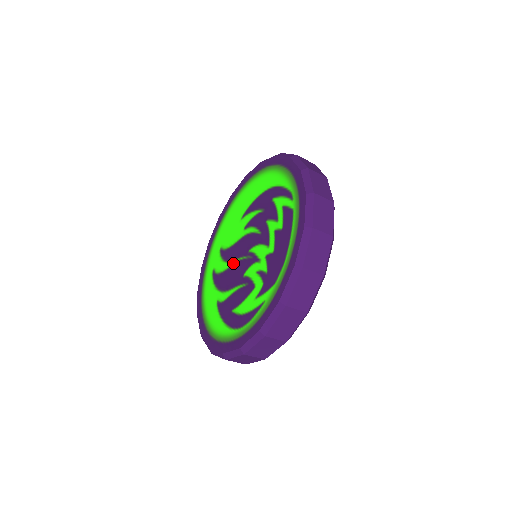
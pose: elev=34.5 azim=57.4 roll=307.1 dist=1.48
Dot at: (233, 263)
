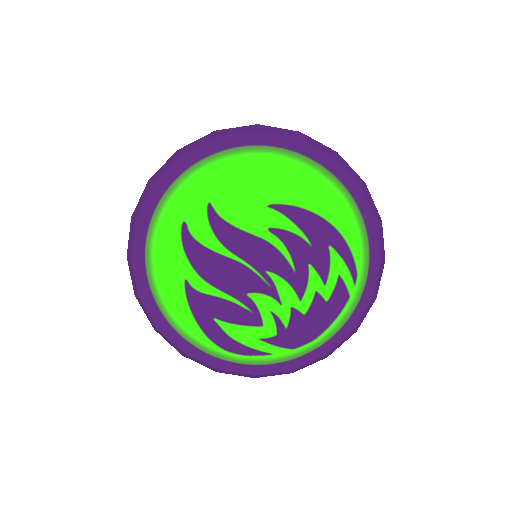
Dot at: (233, 258)
